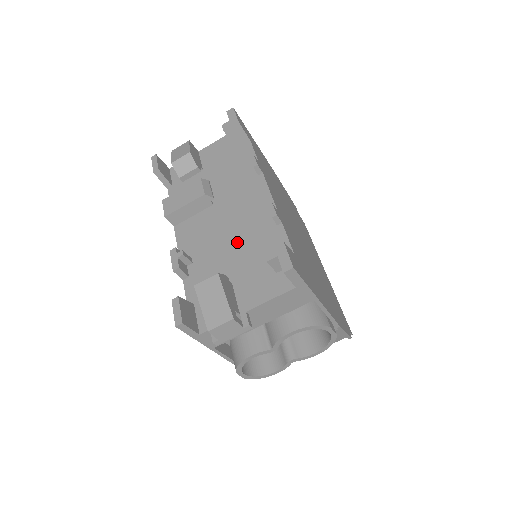
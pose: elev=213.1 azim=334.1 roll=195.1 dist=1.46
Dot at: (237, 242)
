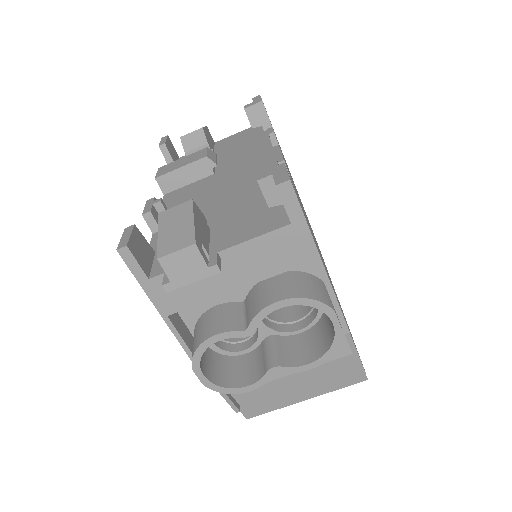
Dot at: (230, 196)
